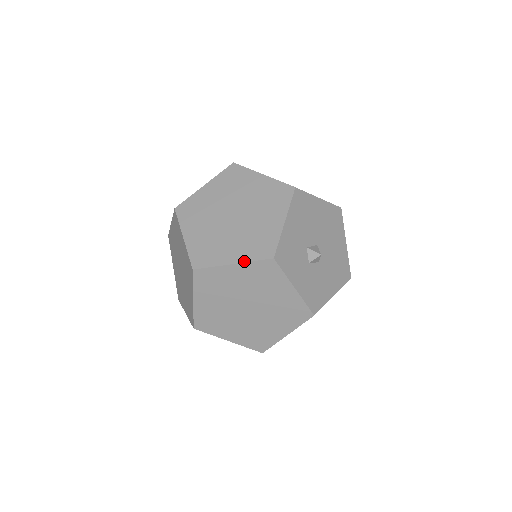
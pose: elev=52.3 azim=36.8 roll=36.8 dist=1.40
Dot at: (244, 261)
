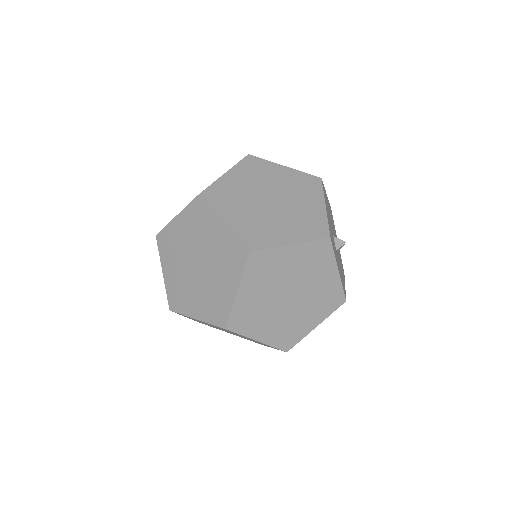
Dot at: (302, 241)
